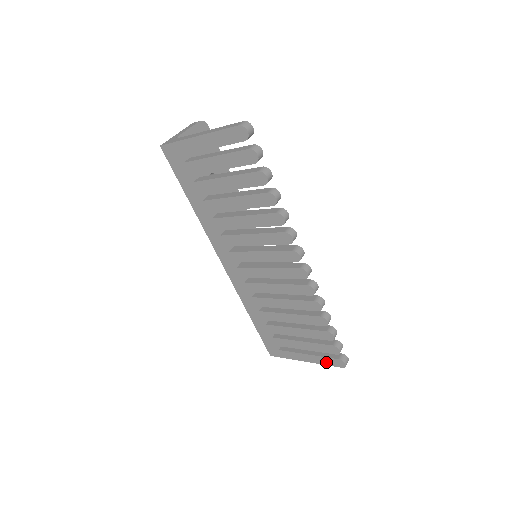
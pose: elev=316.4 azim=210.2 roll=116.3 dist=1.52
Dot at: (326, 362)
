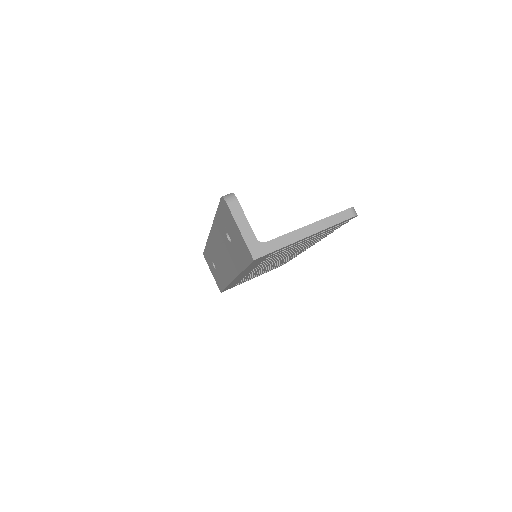
Dot at: occluded
